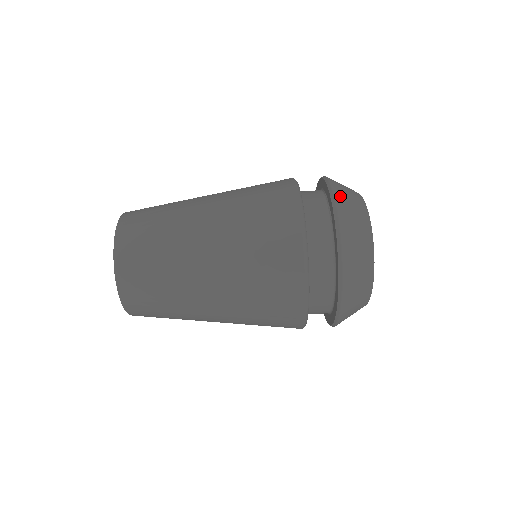
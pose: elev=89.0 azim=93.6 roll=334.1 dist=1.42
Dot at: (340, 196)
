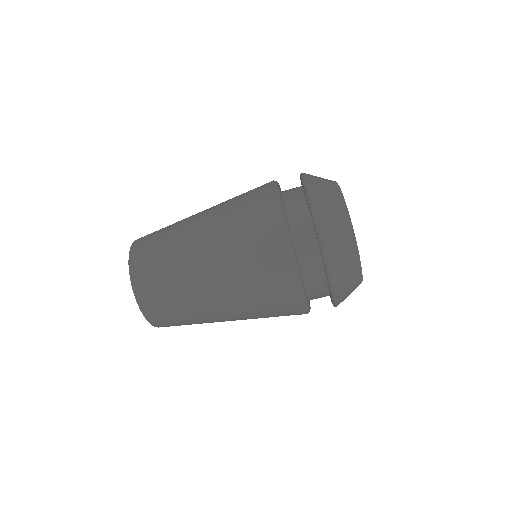
Dot at: (312, 182)
